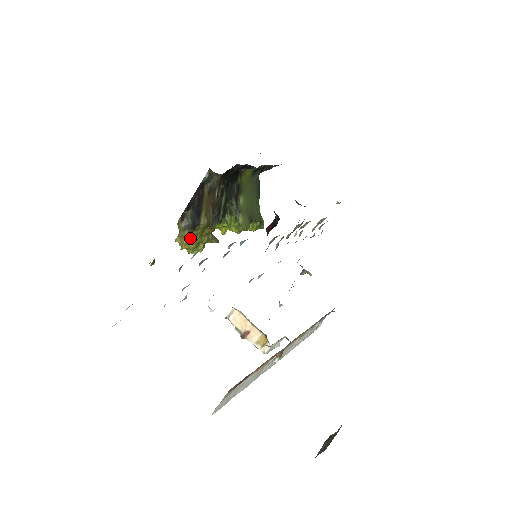
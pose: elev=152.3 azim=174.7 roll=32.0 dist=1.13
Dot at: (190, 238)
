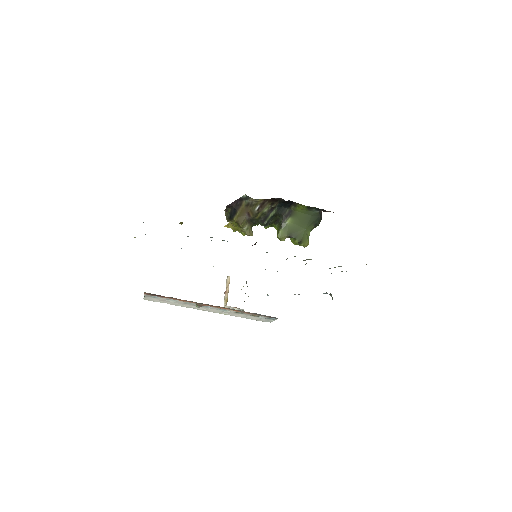
Dot at: (231, 224)
